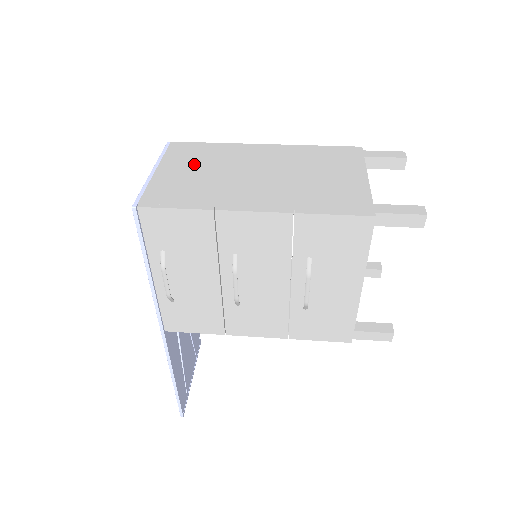
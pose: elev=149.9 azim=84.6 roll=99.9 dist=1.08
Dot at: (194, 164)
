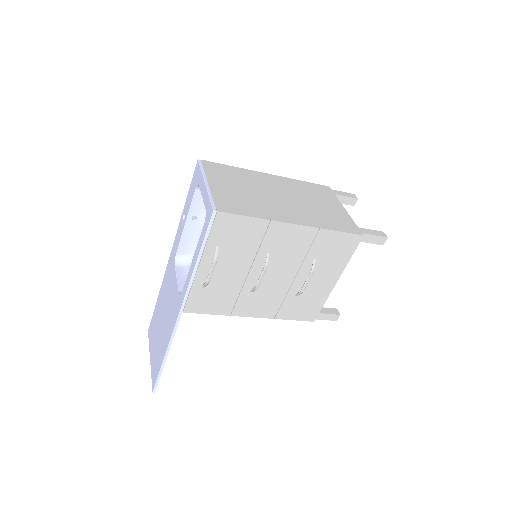
Dot at: (232, 182)
